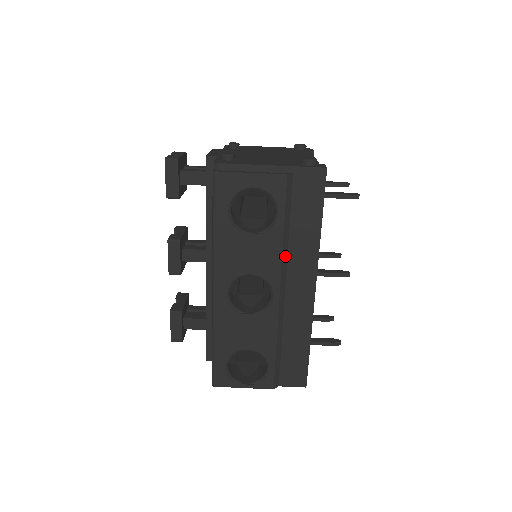
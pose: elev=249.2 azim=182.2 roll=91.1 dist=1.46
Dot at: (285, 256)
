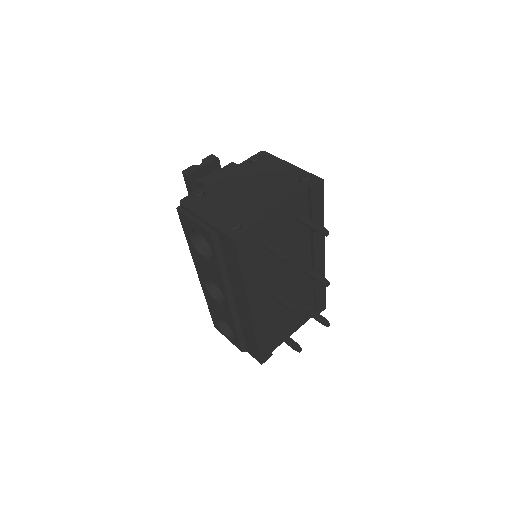
Dot at: (227, 282)
